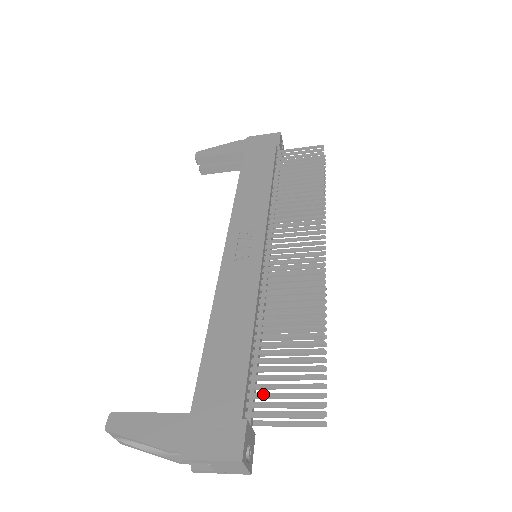
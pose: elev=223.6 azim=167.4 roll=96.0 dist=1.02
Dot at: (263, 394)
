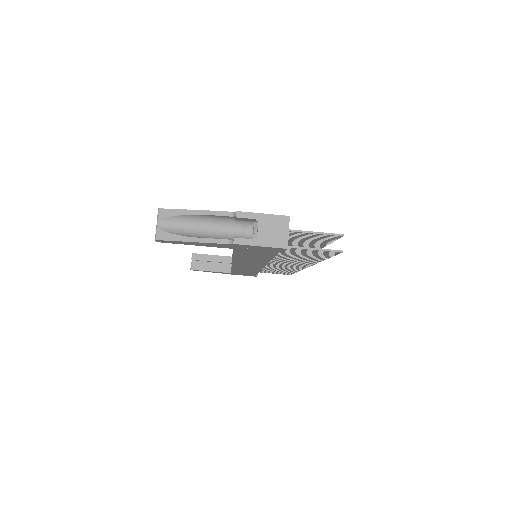
Dot at: occluded
